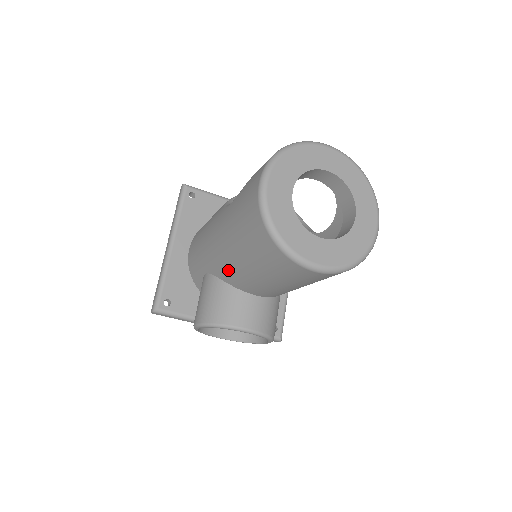
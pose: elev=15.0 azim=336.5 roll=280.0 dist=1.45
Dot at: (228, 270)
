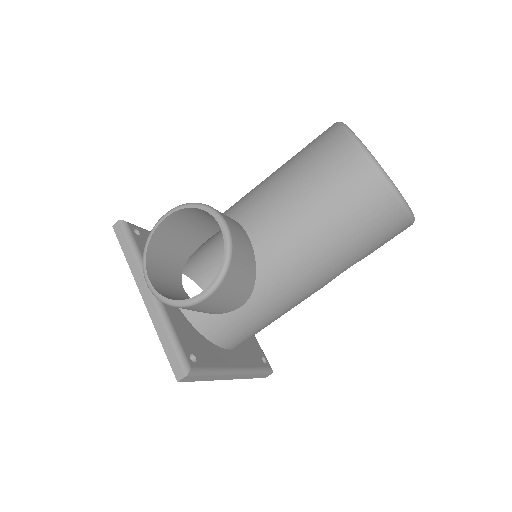
Dot at: (247, 197)
